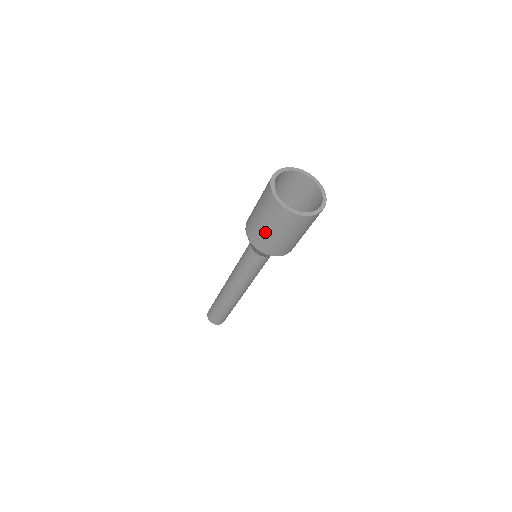
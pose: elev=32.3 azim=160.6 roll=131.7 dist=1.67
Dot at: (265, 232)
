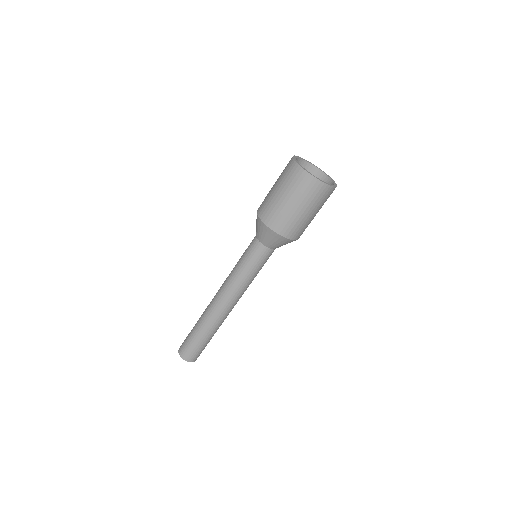
Dot at: (272, 193)
